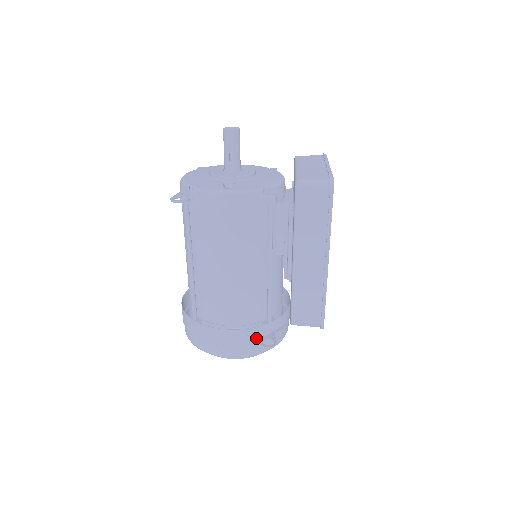
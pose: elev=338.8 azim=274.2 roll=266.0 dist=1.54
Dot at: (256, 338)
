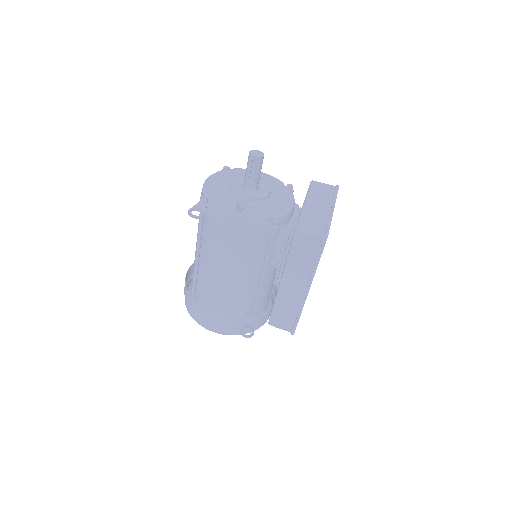
Dot at: (238, 325)
